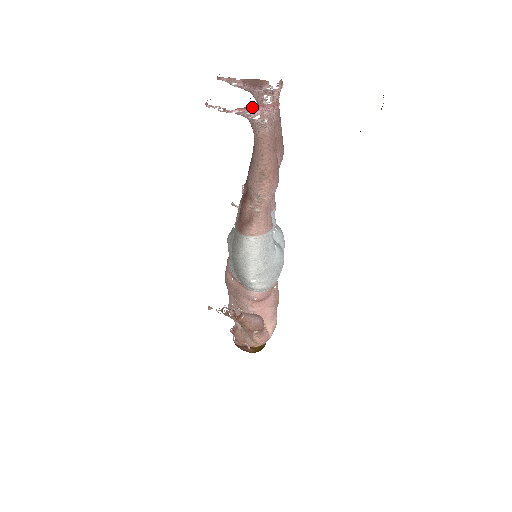
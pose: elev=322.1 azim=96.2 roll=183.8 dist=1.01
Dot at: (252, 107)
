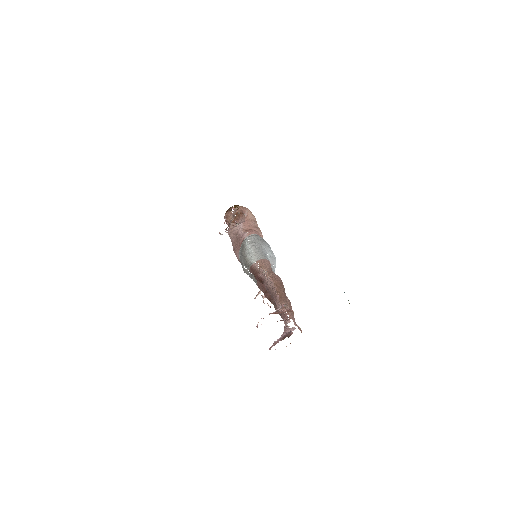
Dot at: occluded
